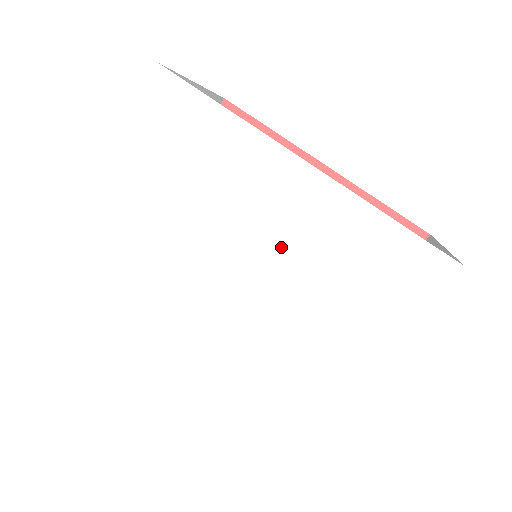
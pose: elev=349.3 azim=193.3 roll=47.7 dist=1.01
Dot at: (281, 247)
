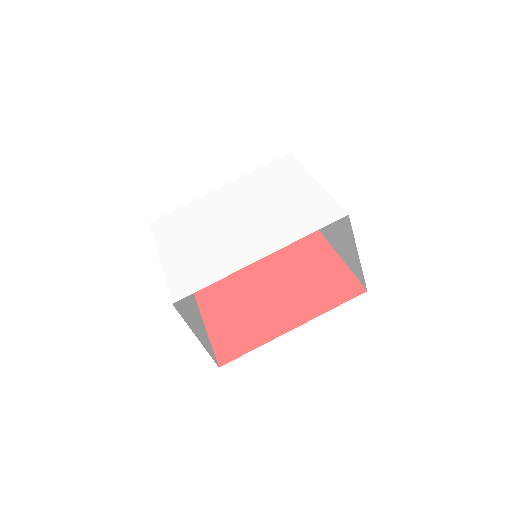
Dot at: (242, 200)
